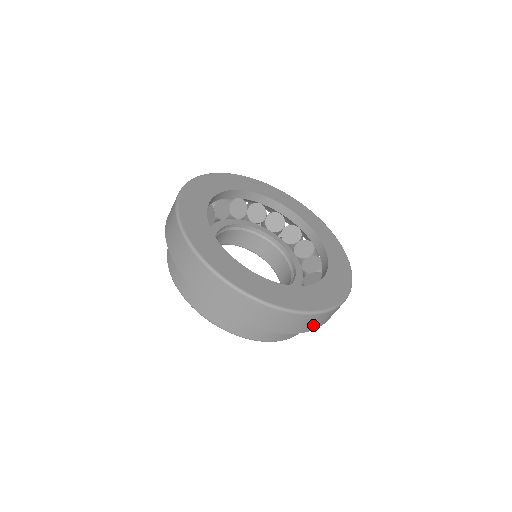
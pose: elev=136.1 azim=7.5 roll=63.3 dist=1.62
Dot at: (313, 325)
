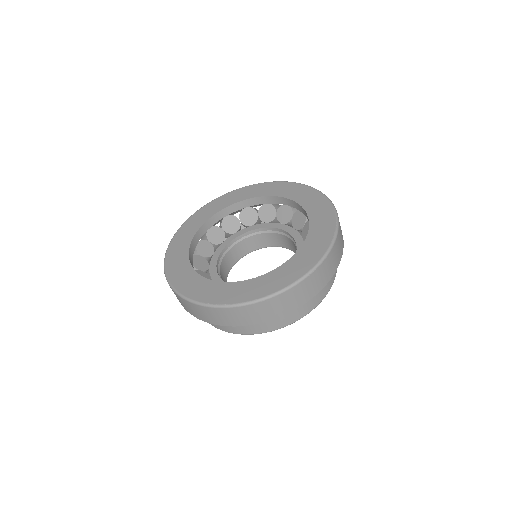
Dot at: (241, 319)
